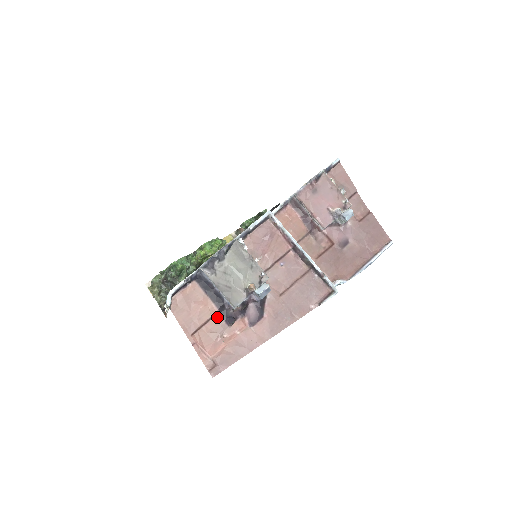
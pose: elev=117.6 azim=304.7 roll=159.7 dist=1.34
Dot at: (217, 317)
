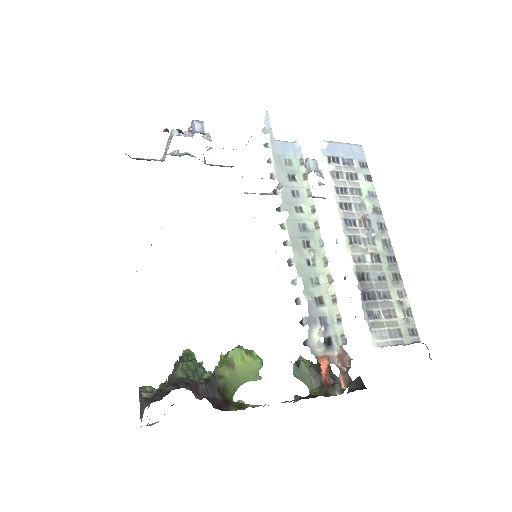
Dot at: occluded
